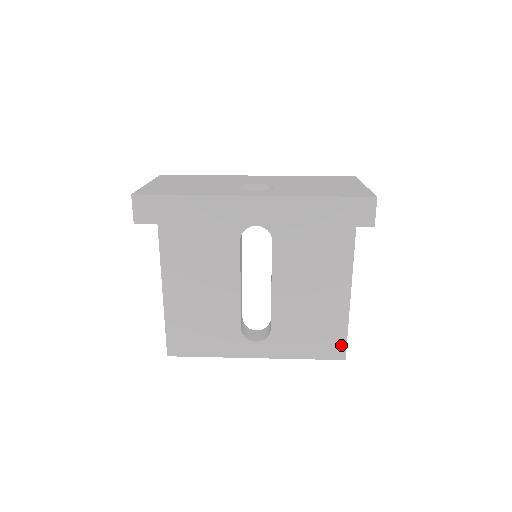
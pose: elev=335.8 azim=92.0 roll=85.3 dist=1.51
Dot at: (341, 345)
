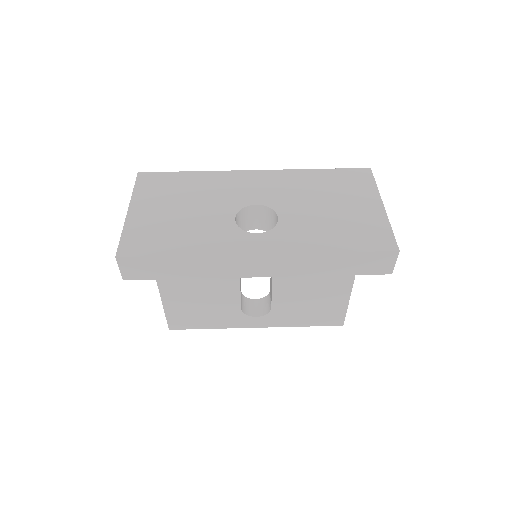
Dot at: (340, 316)
